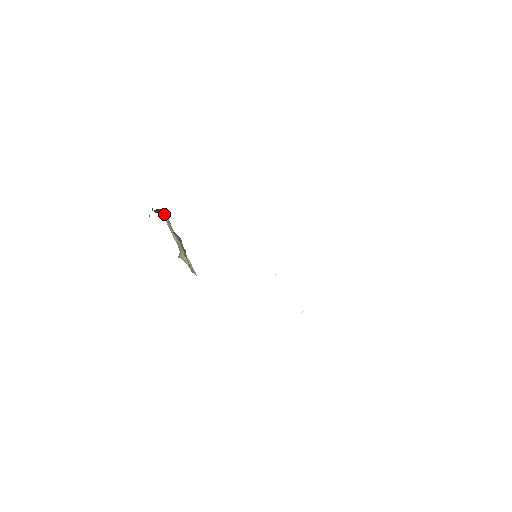
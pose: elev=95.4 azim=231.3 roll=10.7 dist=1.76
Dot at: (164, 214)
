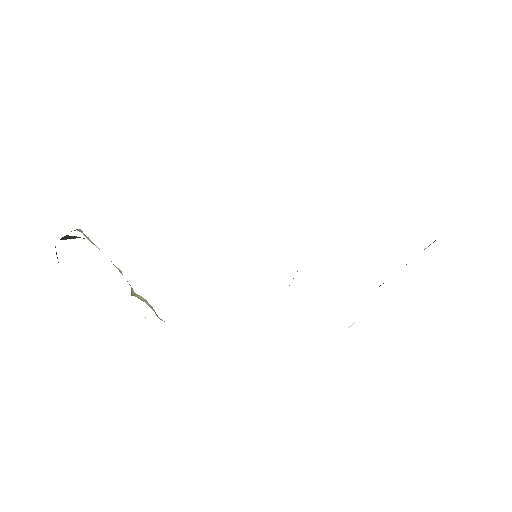
Dot at: (85, 236)
